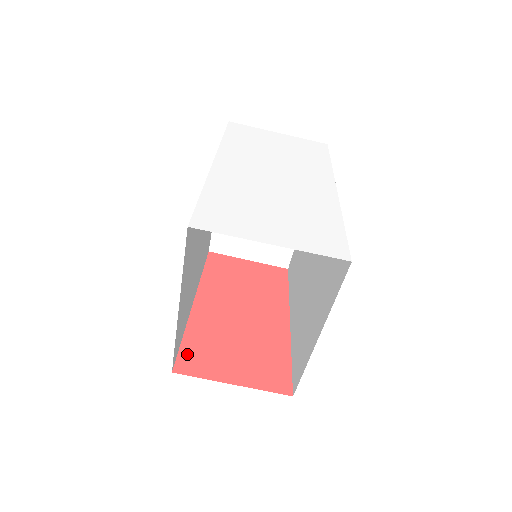
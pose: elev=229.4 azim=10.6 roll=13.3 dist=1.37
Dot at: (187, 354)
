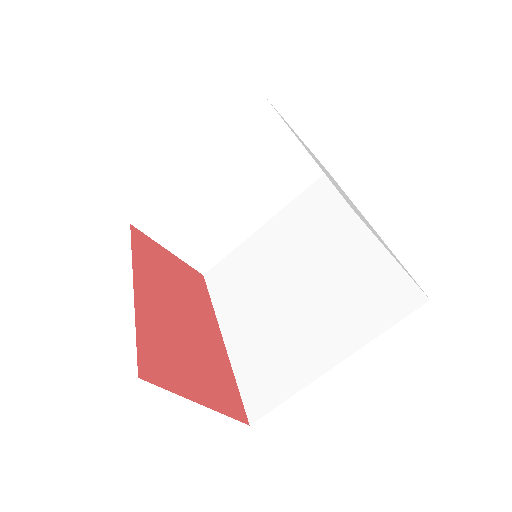
Dot at: (147, 355)
